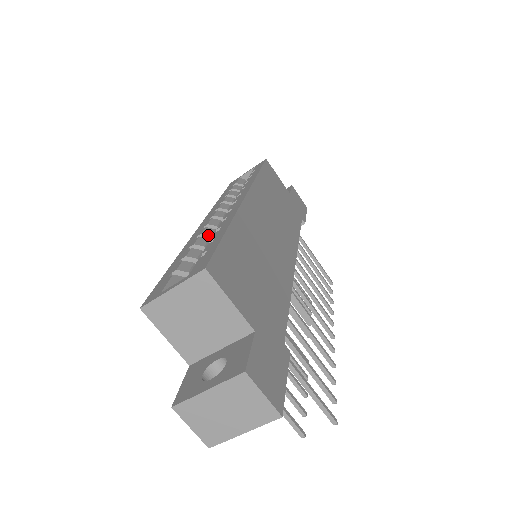
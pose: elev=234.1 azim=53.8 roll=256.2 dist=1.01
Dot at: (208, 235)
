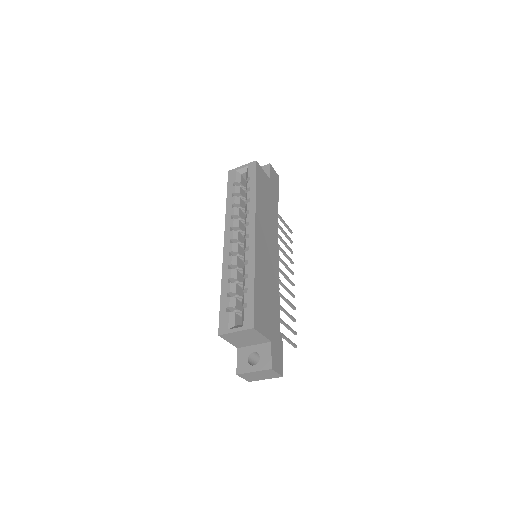
Dot at: (235, 265)
